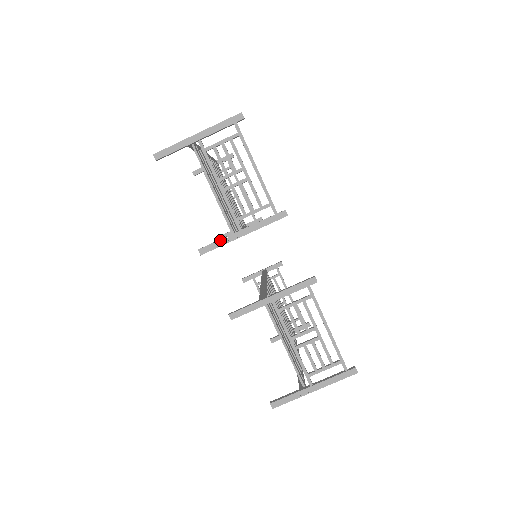
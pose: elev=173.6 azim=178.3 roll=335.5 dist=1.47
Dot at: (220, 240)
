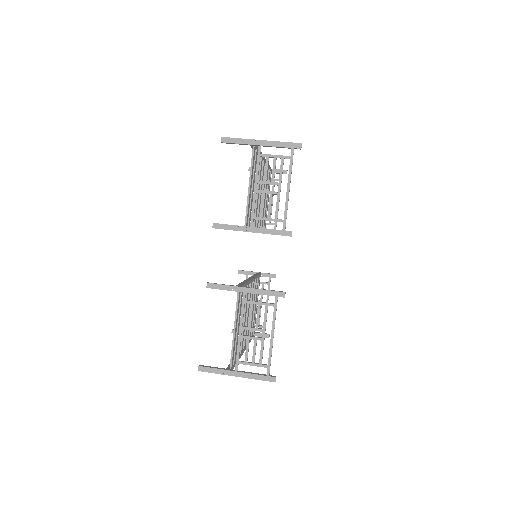
Dot at: (233, 225)
